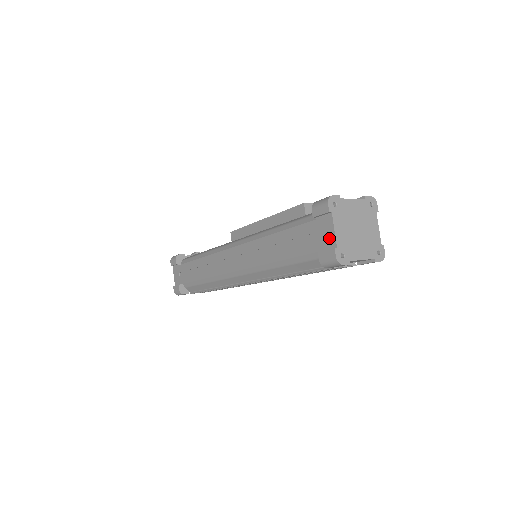
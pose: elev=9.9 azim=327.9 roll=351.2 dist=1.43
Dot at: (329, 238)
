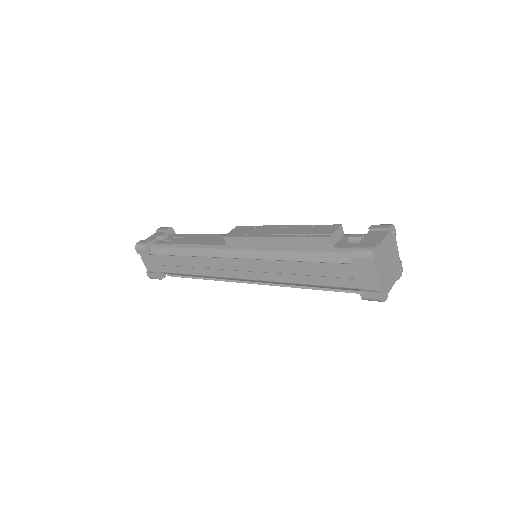
Dot at: (372, 282)
